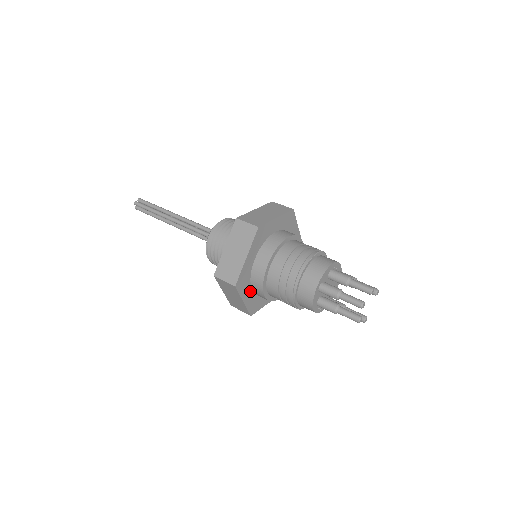
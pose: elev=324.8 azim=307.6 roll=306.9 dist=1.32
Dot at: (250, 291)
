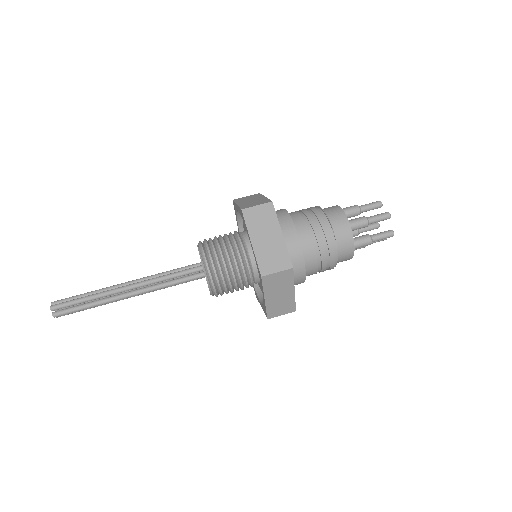
Dot at: occluded
